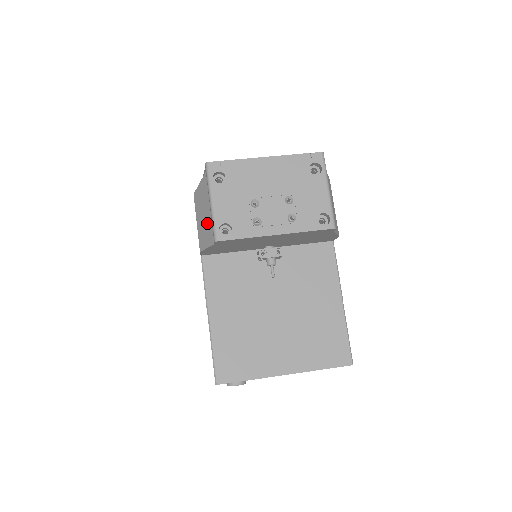
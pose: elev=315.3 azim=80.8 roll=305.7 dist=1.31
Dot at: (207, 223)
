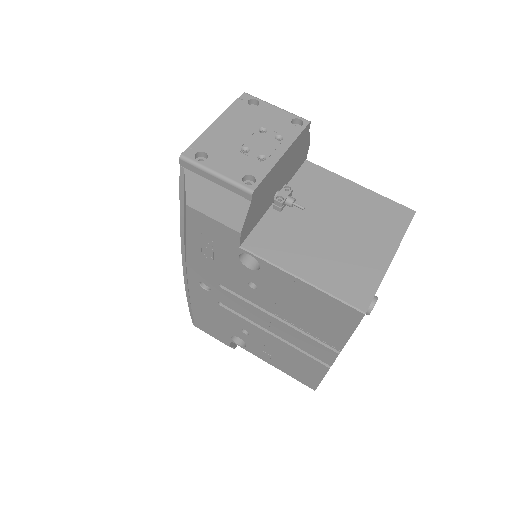
Dot at: (226, 200)
